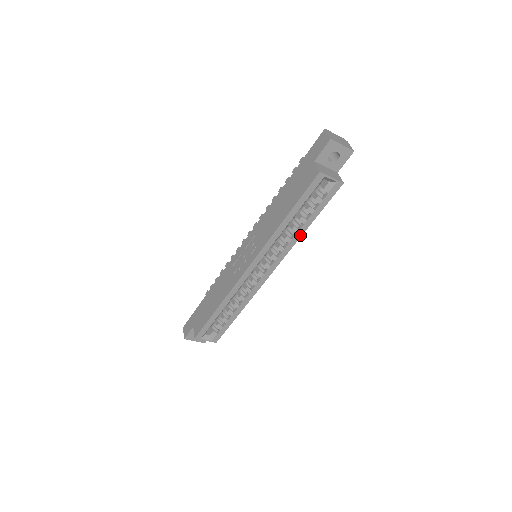
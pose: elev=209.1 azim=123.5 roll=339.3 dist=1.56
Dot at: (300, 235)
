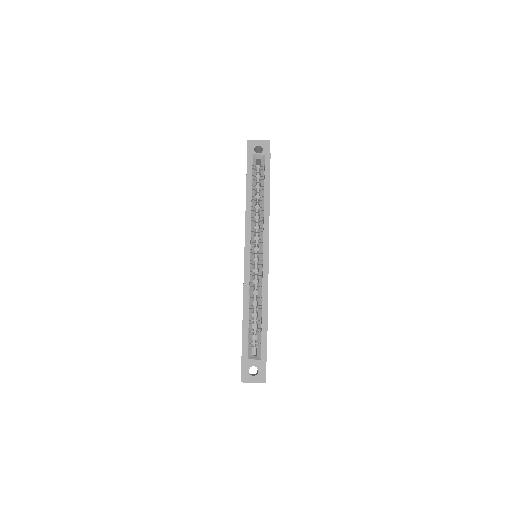
Dot at: (268, 207)
